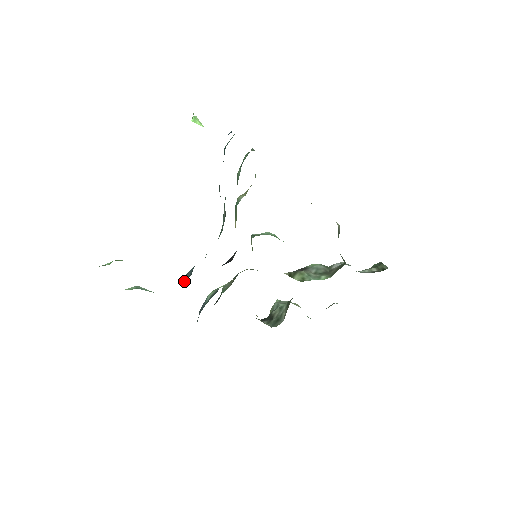
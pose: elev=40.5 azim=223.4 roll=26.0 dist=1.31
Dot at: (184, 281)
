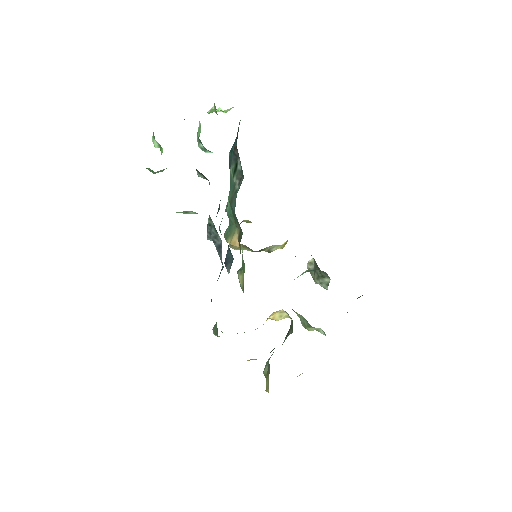
Dot at: occluded
